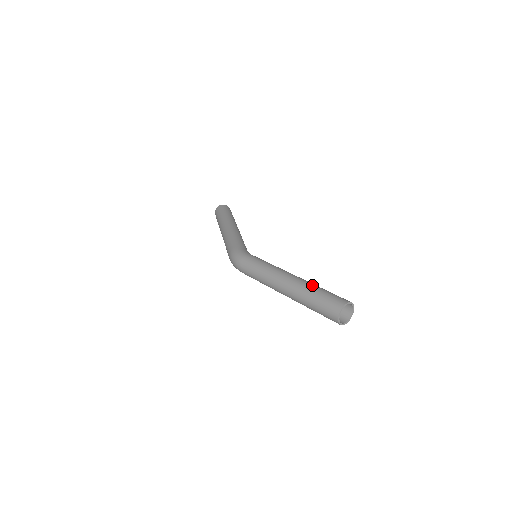
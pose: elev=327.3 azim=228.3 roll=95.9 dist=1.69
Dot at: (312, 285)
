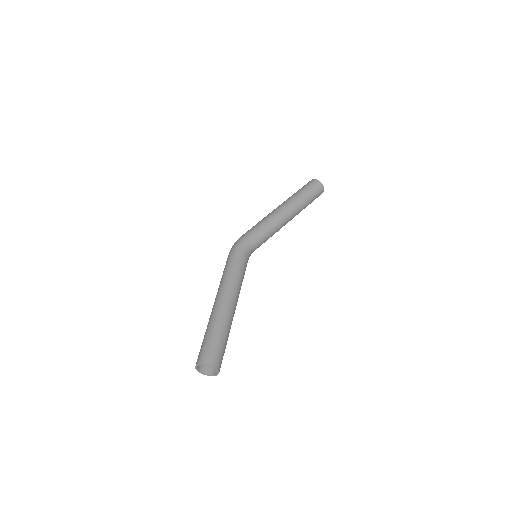
Dot at: (220, 324)
